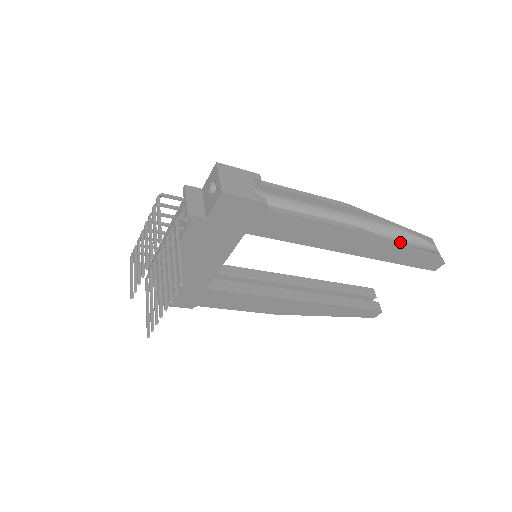
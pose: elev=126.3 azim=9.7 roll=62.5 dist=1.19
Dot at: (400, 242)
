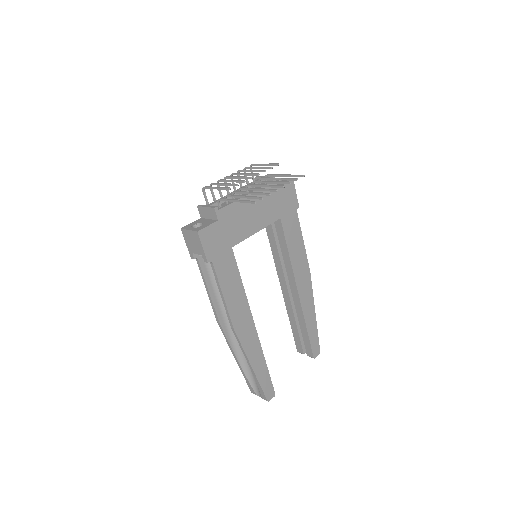
Dot at: occluded
